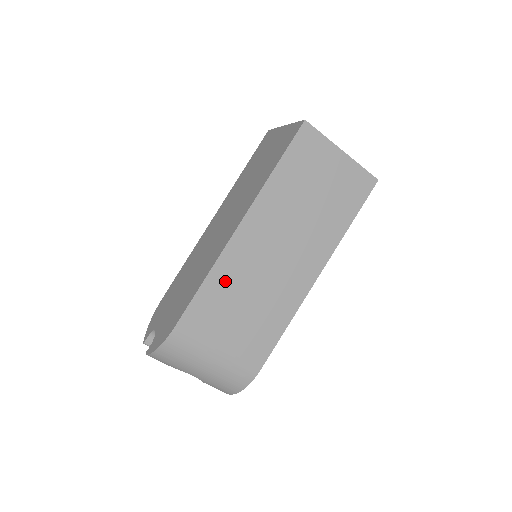
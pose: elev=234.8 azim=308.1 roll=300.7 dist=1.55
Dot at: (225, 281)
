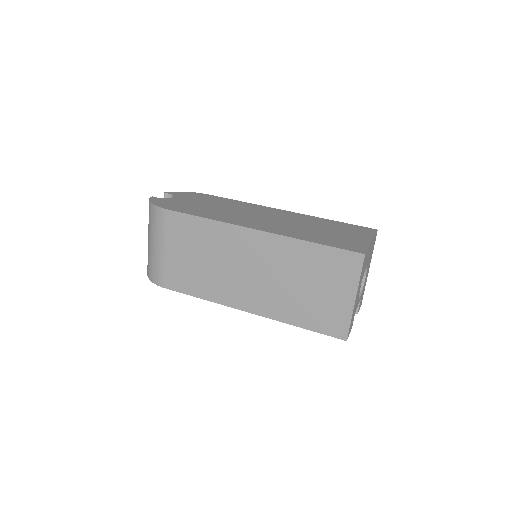
Dot at: (212, 235)
